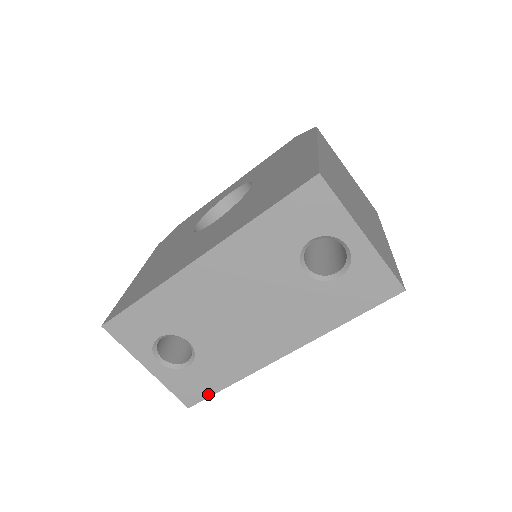
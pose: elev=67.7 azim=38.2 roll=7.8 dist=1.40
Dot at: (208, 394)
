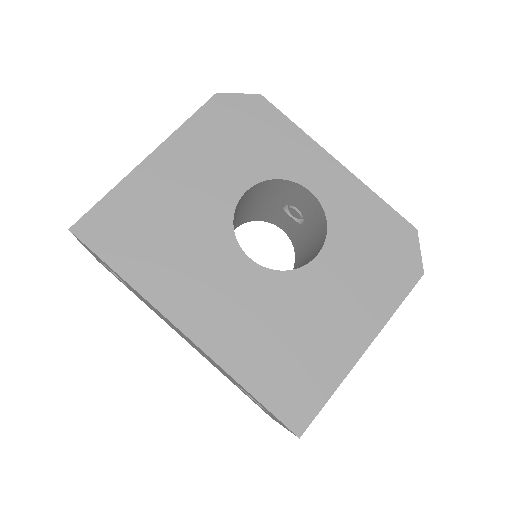
Dot at: (119, 280)
